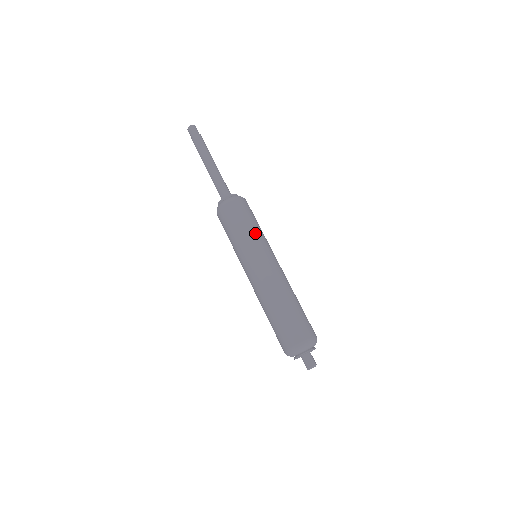
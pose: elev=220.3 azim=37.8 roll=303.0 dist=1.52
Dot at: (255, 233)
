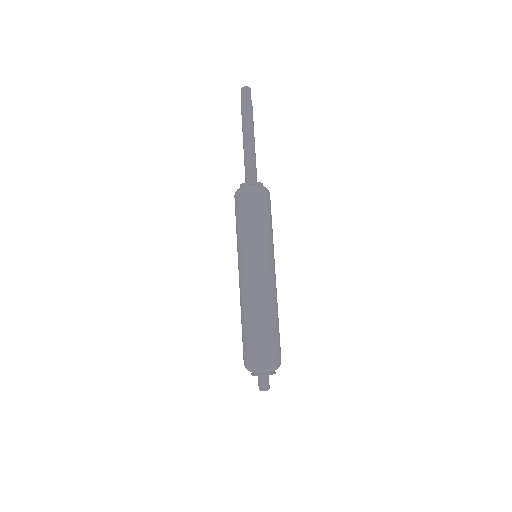
Dot at: (272, 236)
